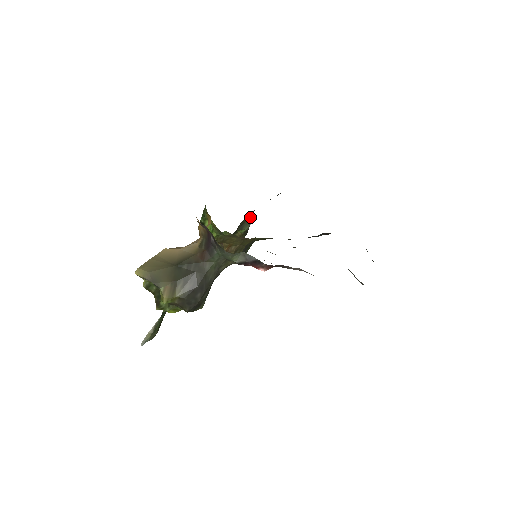
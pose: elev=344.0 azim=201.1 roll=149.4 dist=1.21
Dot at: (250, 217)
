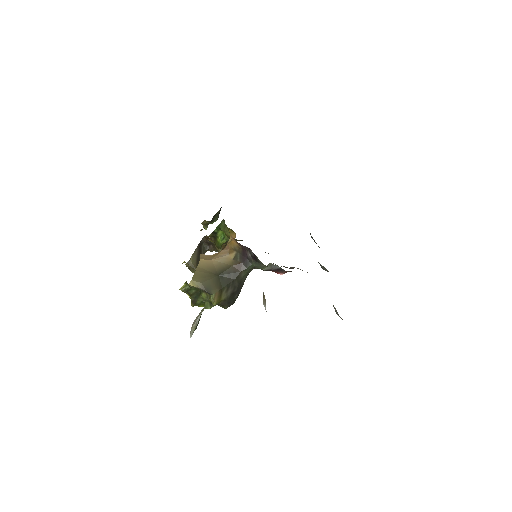
Dot at: (219, 211)
